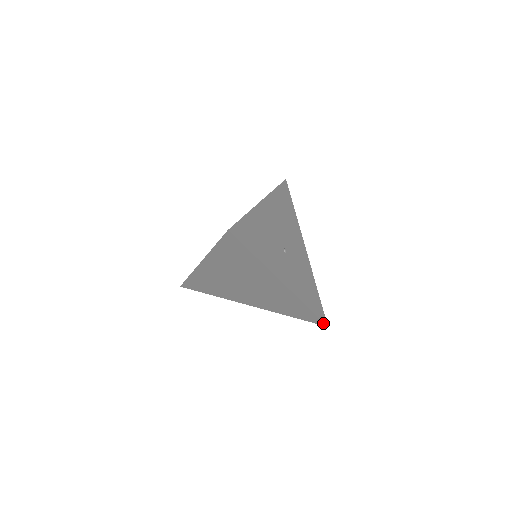
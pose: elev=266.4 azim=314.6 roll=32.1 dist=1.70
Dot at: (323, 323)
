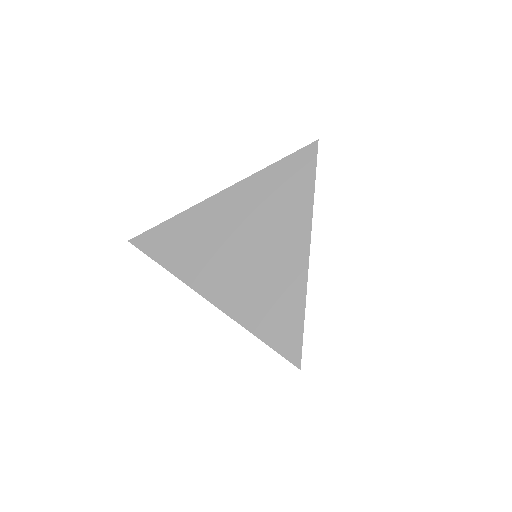
Dot at: (299, 357)
